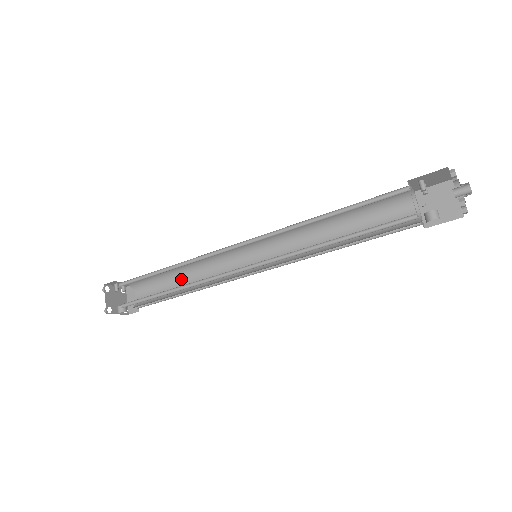
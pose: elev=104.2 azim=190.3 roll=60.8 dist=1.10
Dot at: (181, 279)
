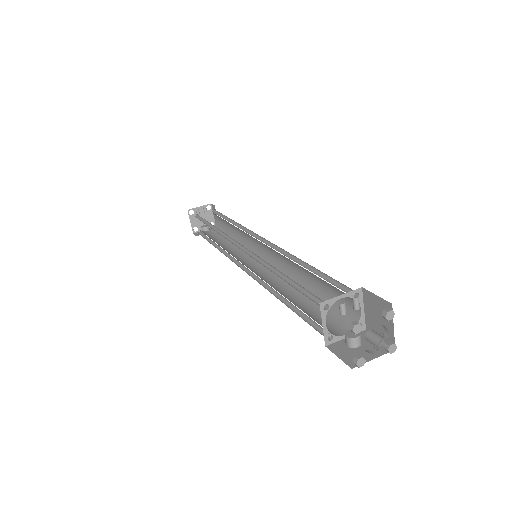
Dot at: (232, 226)
